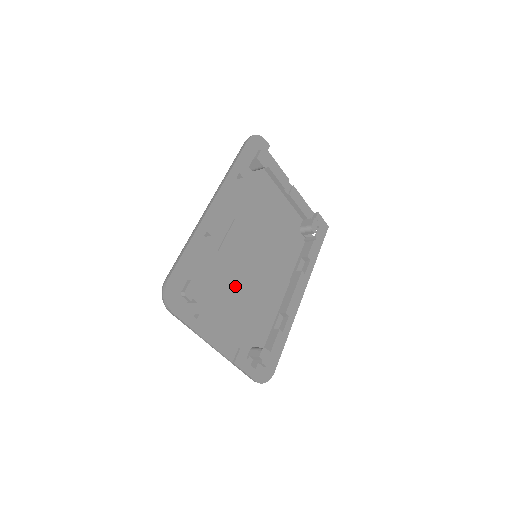
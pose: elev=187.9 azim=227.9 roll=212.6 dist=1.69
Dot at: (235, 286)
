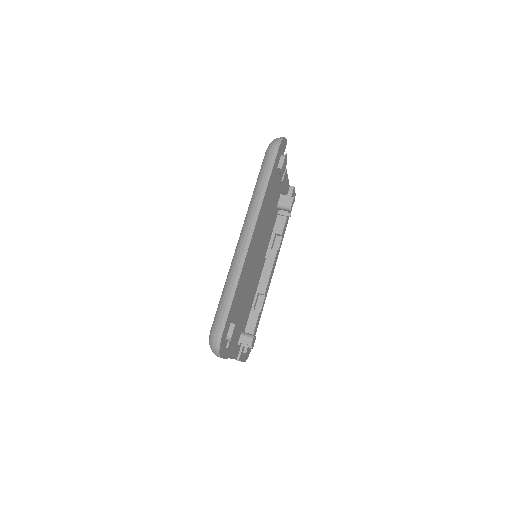
Dot at: (242, 293)
